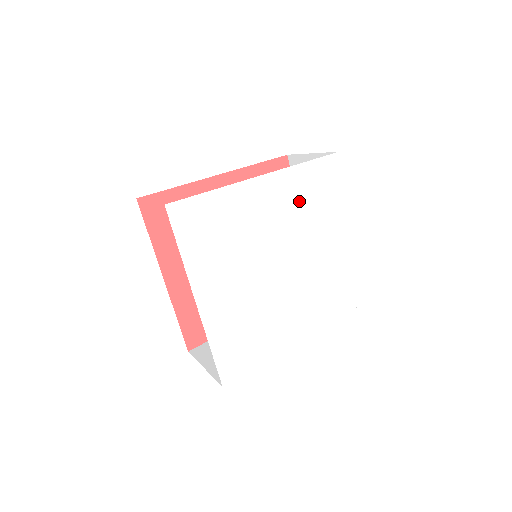
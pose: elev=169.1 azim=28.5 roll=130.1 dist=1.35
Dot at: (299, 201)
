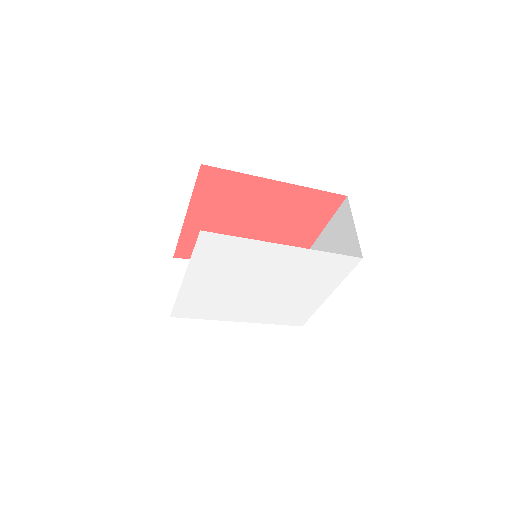
Dot at: (304, 268)
